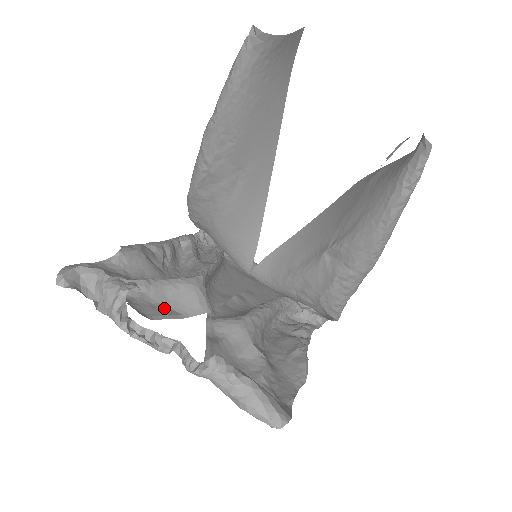
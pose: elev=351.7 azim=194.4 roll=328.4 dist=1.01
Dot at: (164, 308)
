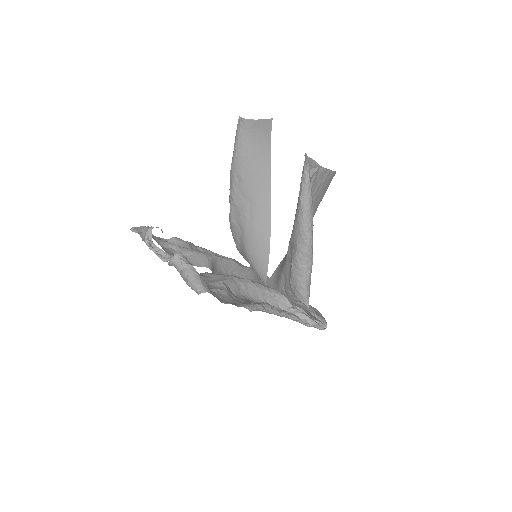
Dot at: occluded
